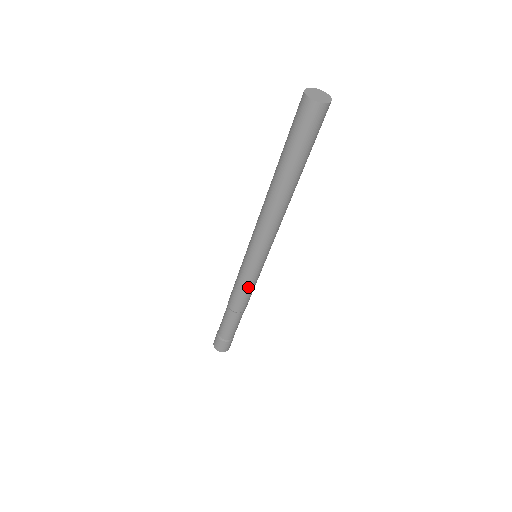
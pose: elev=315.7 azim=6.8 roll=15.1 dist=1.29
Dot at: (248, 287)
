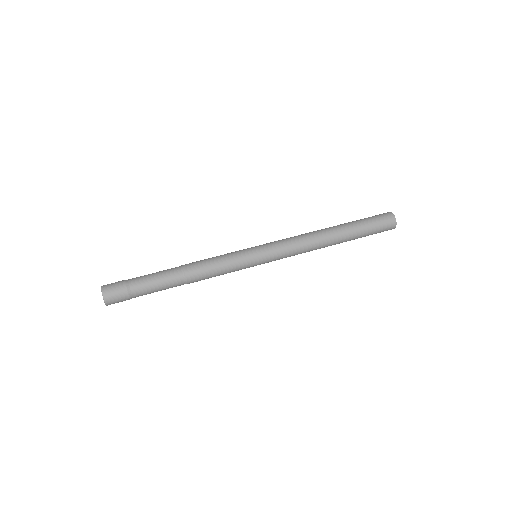
Dot at: (226, 266)
